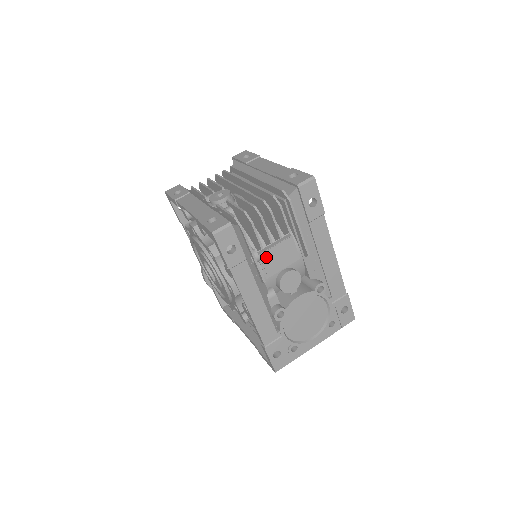
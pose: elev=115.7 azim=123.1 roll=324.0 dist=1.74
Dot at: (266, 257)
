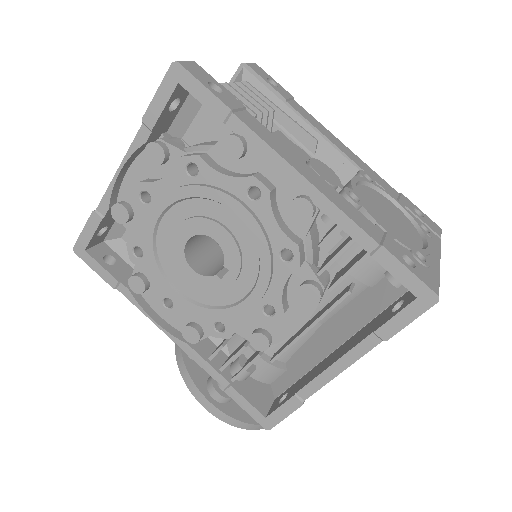
Dot at: occluded
